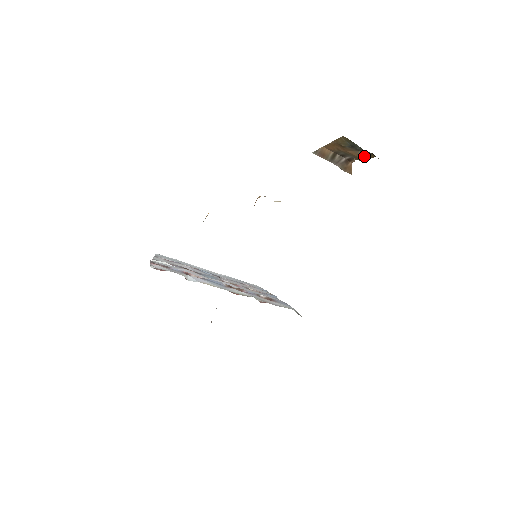
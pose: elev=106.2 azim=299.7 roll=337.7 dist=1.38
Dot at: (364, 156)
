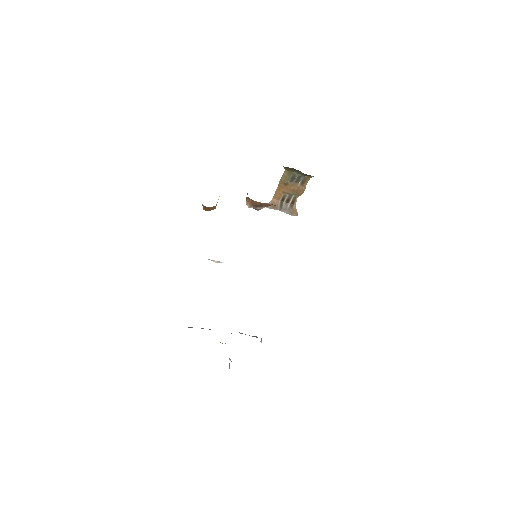
Dot at: (302, 185)
